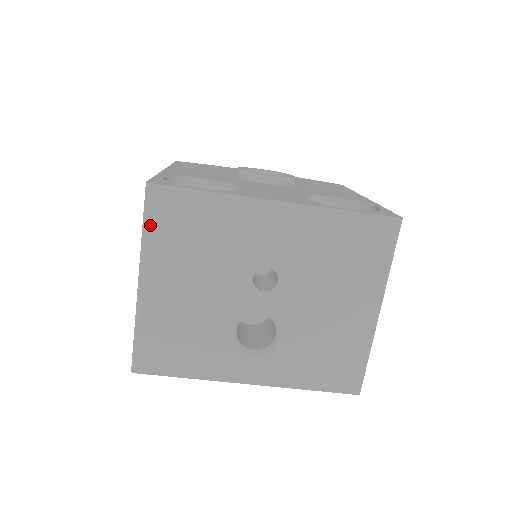
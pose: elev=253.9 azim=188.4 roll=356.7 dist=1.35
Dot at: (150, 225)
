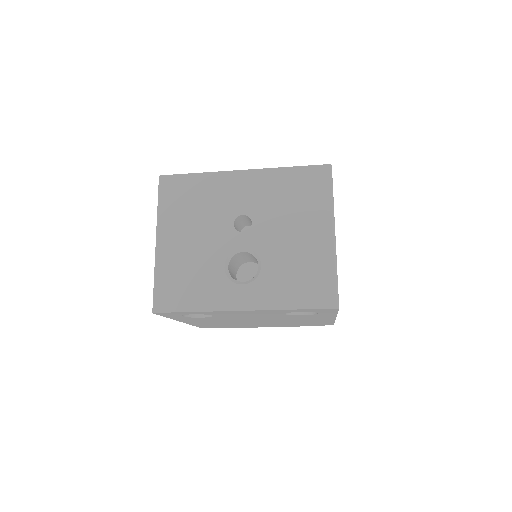
Dot at: (162, 201)
